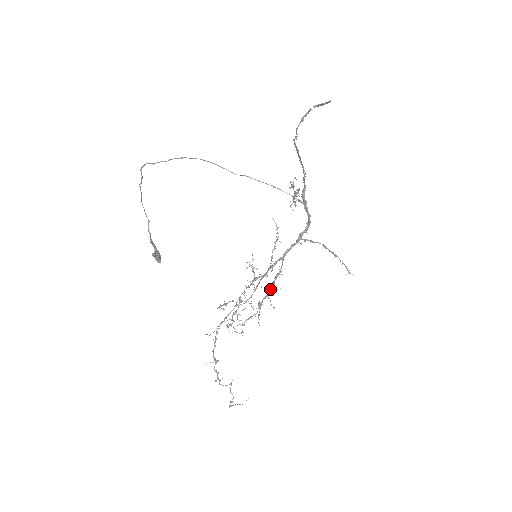
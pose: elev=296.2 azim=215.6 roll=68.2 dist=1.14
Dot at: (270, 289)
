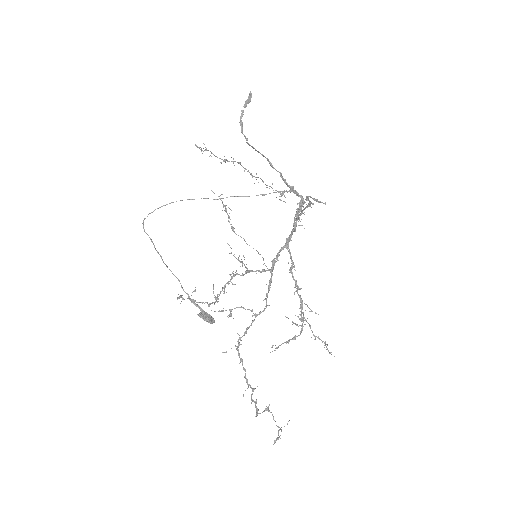
Dot at: (296, 290)
